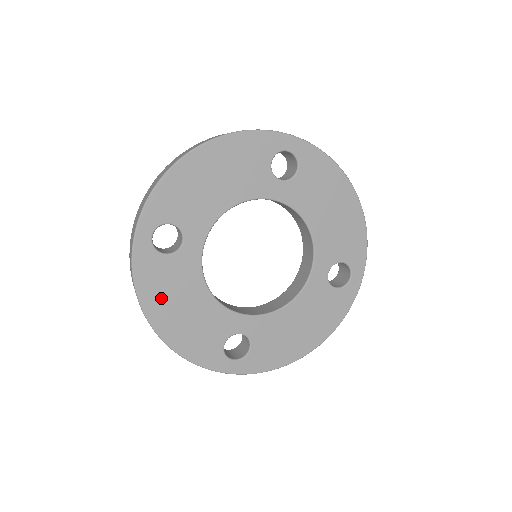
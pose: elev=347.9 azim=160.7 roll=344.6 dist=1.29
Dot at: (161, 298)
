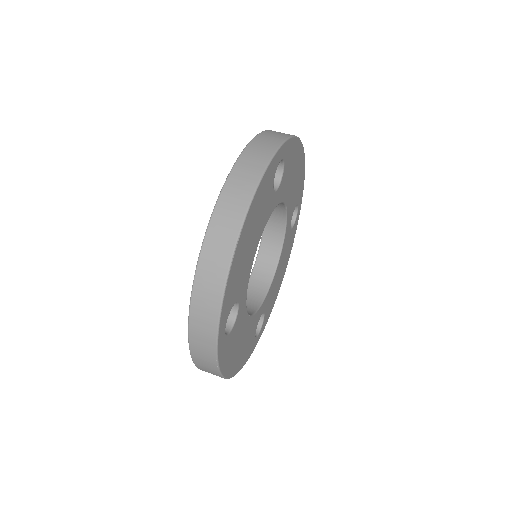
Dot at: (232, 357)
